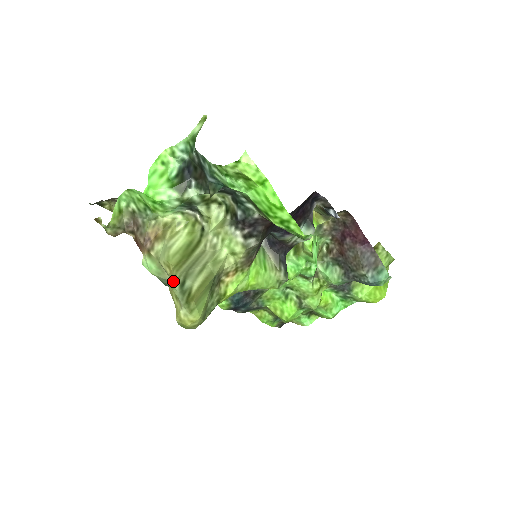
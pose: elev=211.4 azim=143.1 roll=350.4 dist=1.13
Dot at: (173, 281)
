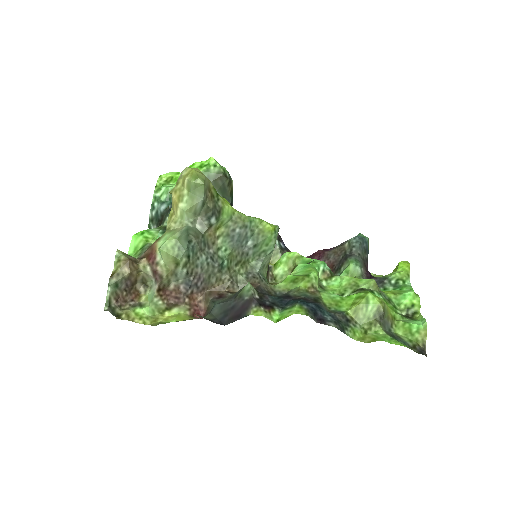
Dot at: (171, 192)
